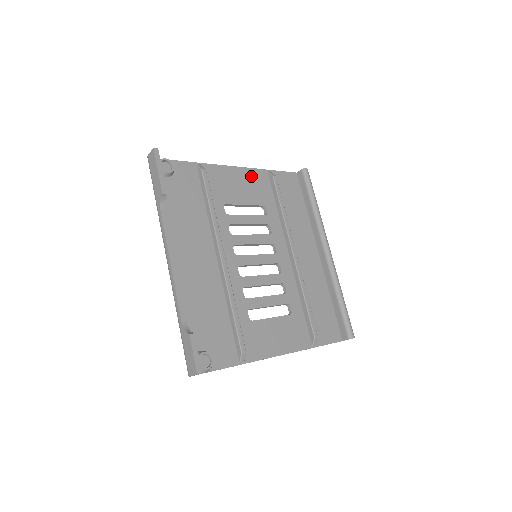
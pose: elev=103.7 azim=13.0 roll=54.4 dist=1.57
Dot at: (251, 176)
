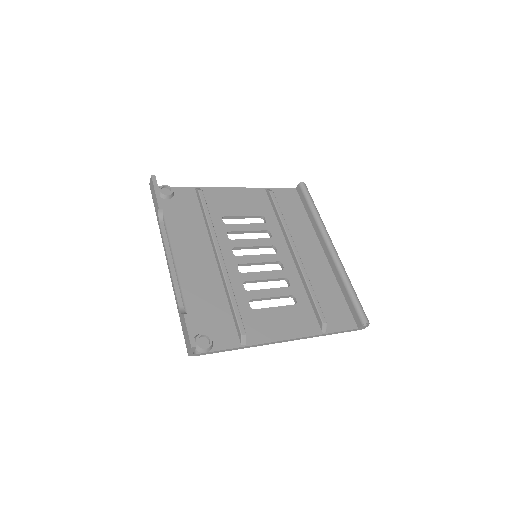
Dot at: (248, 194)
